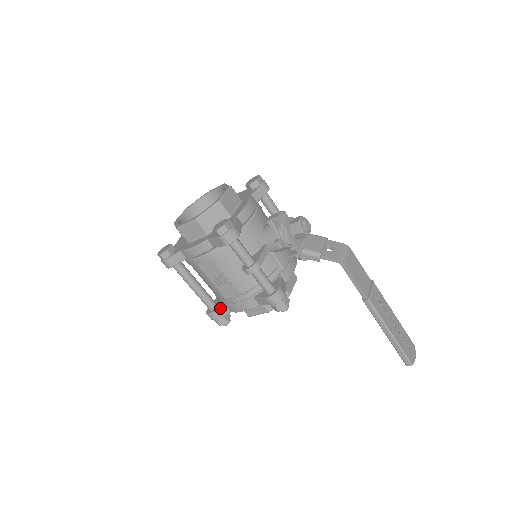
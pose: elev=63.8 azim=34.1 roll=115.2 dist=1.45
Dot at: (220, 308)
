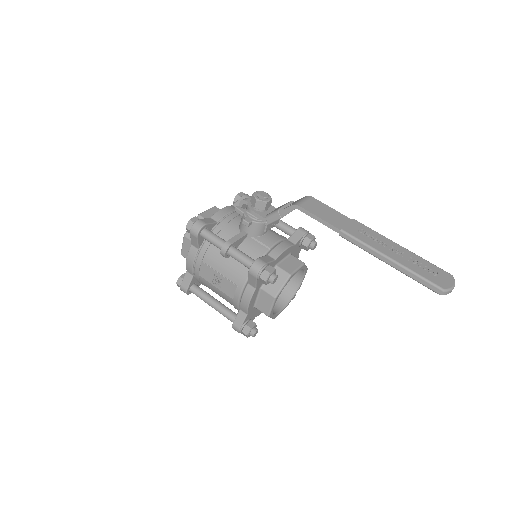
Dot at: (237, 314)
